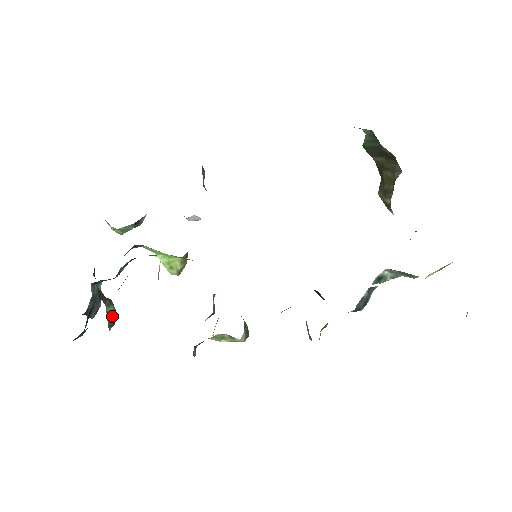
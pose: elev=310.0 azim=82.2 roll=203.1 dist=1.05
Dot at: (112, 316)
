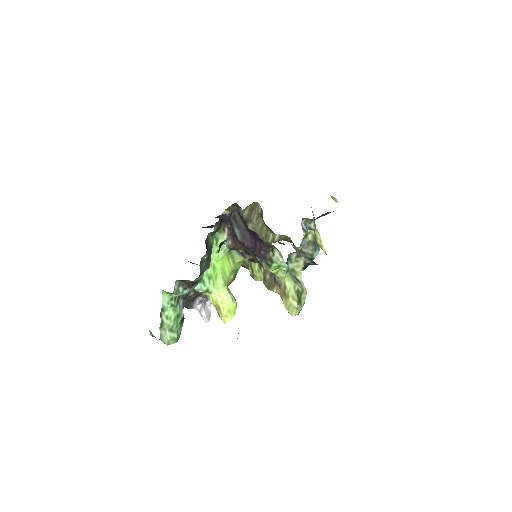
Dot at: occluded
